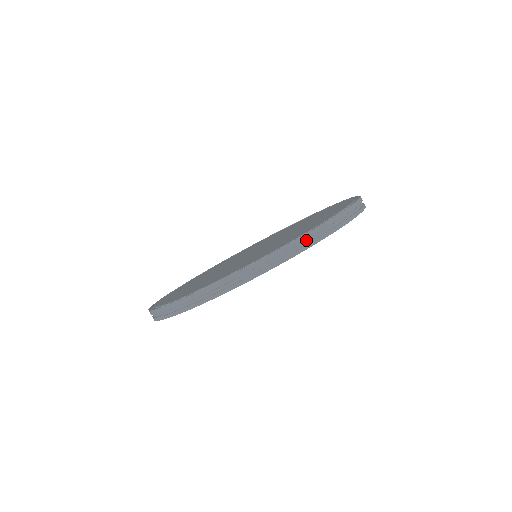
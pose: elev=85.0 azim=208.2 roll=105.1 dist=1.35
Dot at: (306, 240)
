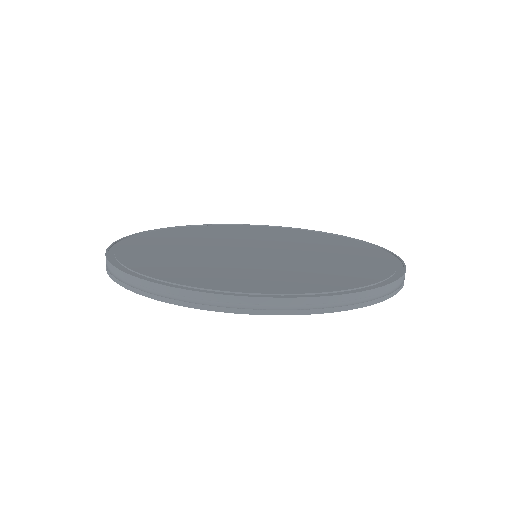
Dot at: (213, 300)
